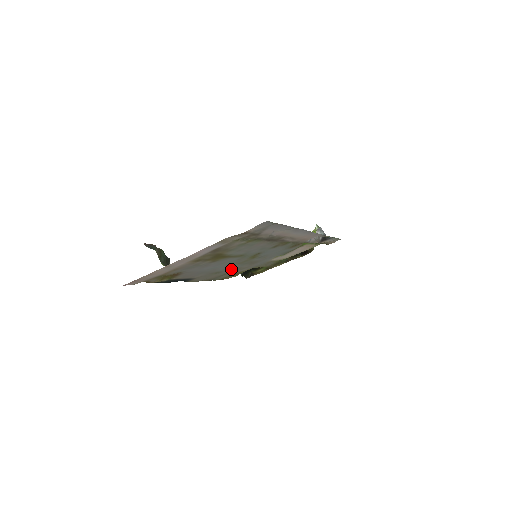
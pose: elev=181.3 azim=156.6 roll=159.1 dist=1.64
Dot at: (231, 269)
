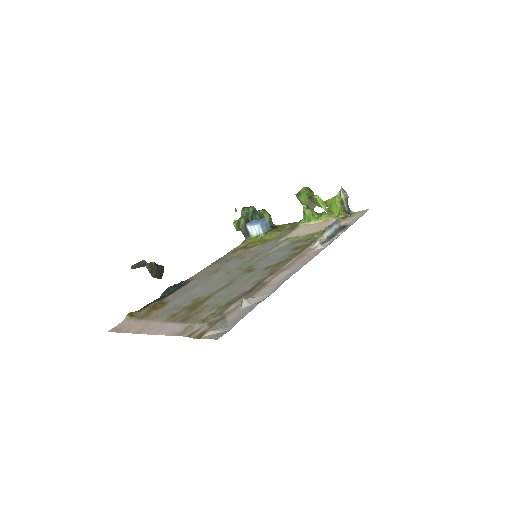
Dot at: (232, 263)
